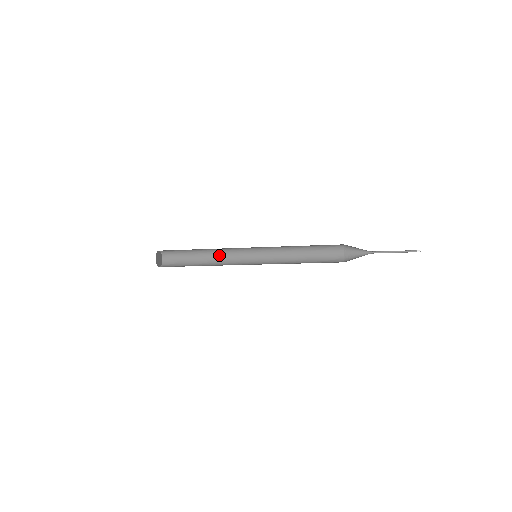
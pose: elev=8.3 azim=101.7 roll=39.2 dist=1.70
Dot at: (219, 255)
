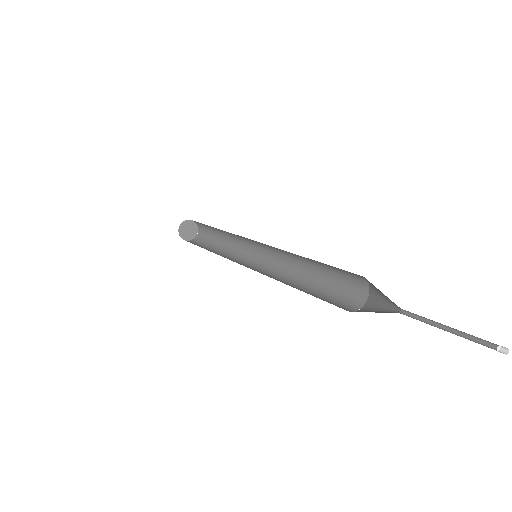
Dot at: (235, 247)
